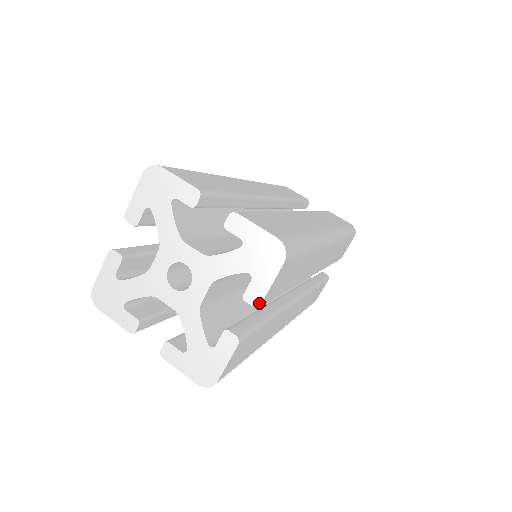
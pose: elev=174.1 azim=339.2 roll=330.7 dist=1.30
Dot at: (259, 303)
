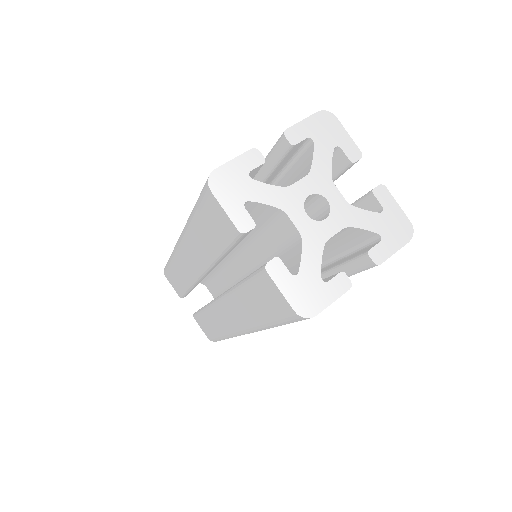
Dot at: (380, 262)
